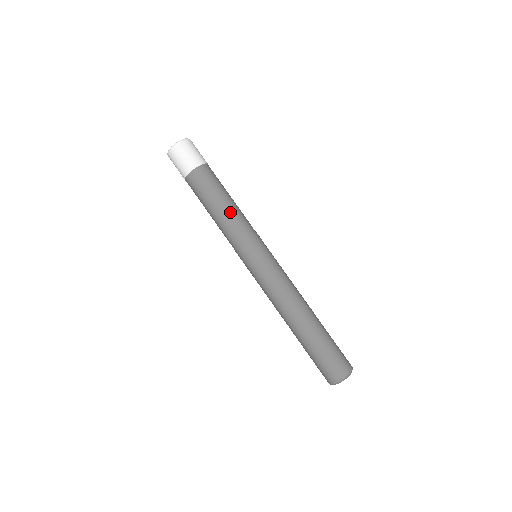
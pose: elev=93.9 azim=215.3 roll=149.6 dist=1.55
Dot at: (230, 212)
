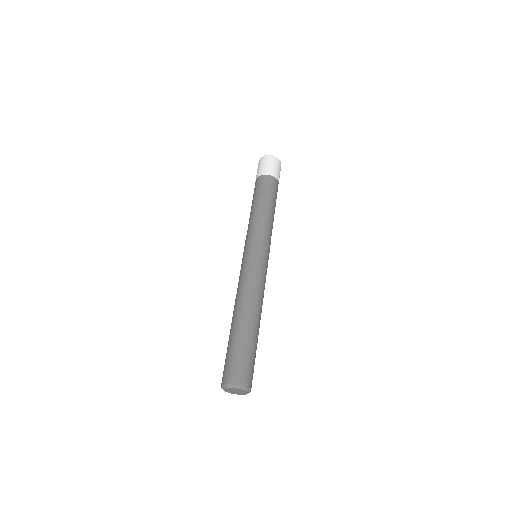
Dot at: (272, 217)
